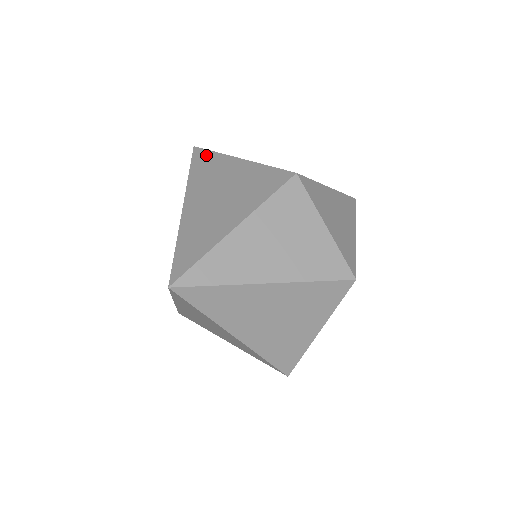
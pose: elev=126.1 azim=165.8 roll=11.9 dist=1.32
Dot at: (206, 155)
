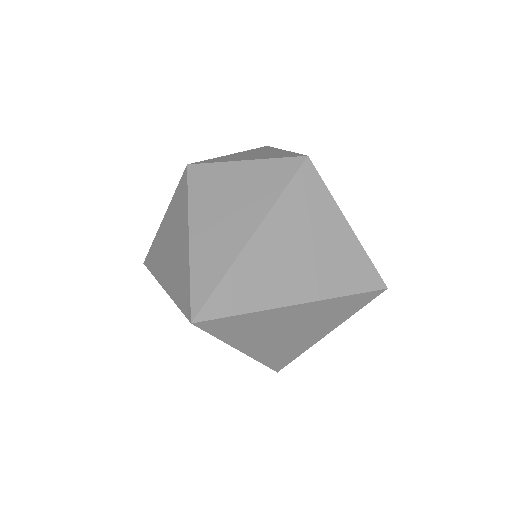
Dot at: (150, 253)
